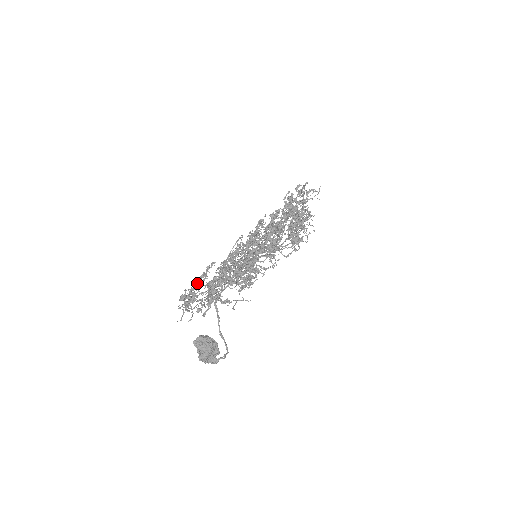
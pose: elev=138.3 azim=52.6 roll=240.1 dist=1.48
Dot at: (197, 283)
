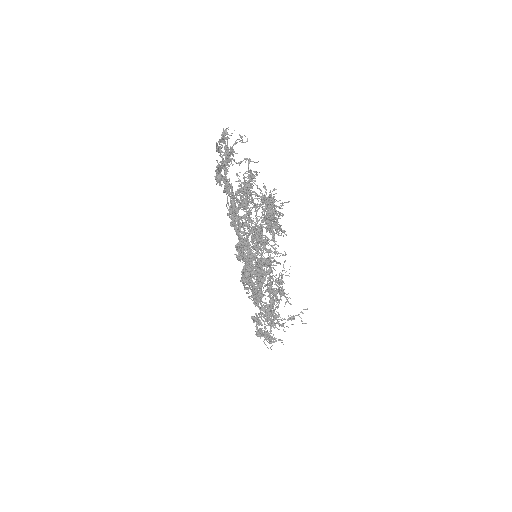
Dot at: (267, 336)
